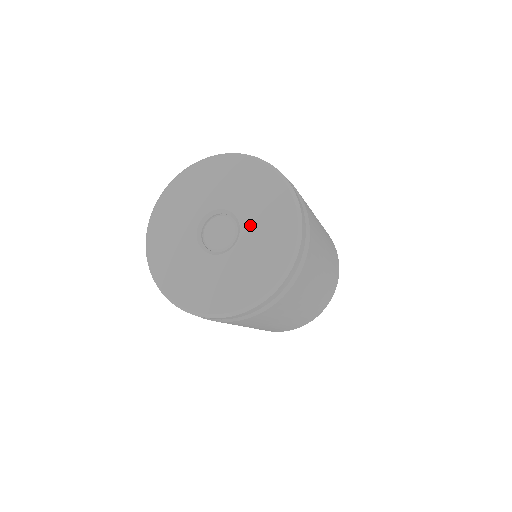
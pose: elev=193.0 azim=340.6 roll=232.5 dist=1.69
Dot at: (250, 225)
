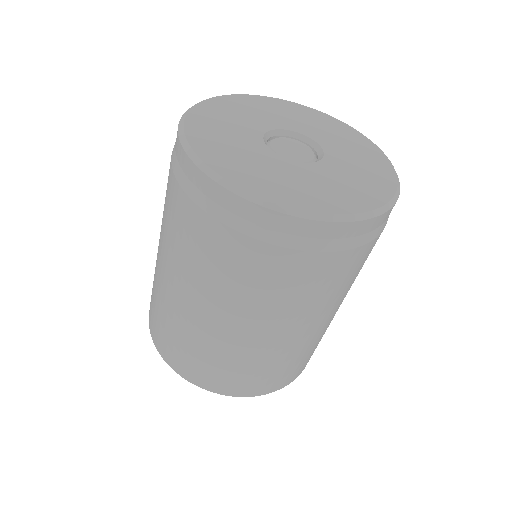
Dot at: (326, 140)
